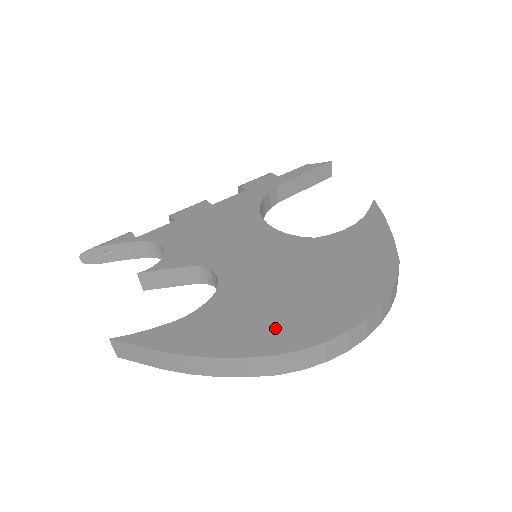
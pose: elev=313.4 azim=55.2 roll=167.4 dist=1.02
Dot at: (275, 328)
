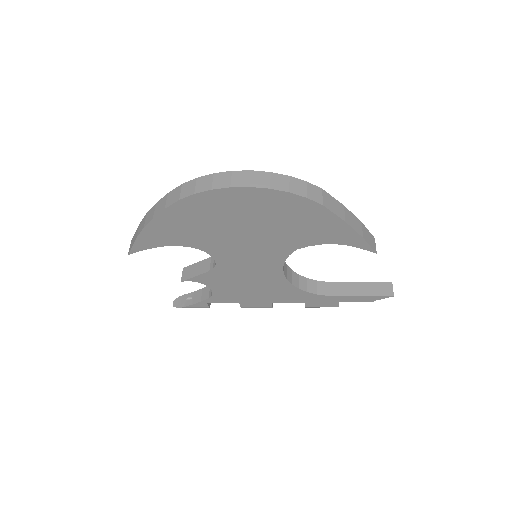
Dot at: occluded
